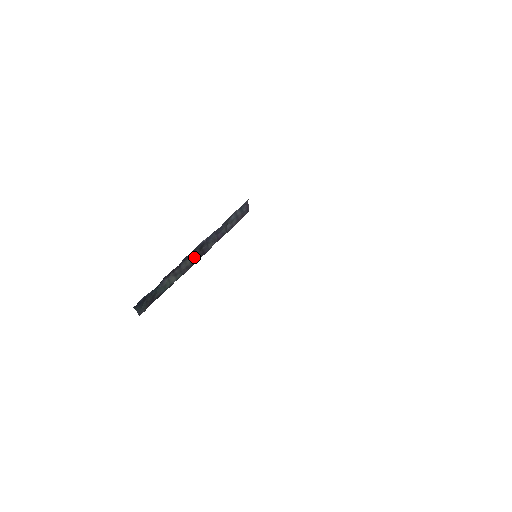
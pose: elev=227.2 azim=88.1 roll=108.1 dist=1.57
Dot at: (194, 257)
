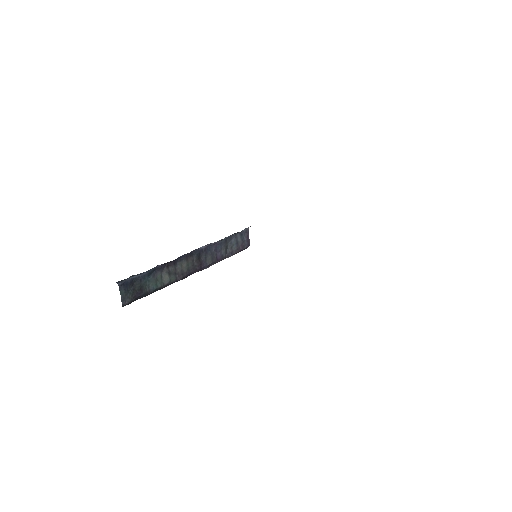
Dot at: (191, 264)
